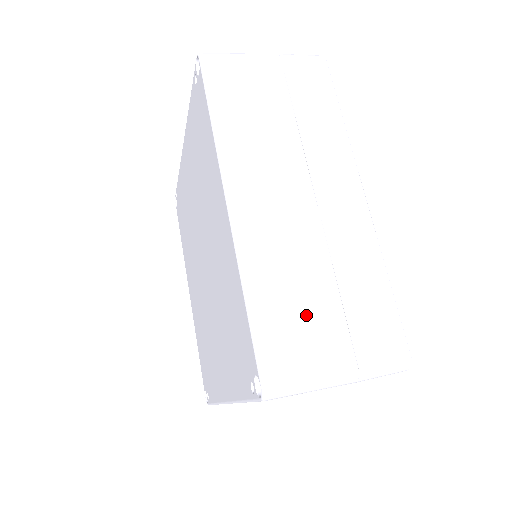
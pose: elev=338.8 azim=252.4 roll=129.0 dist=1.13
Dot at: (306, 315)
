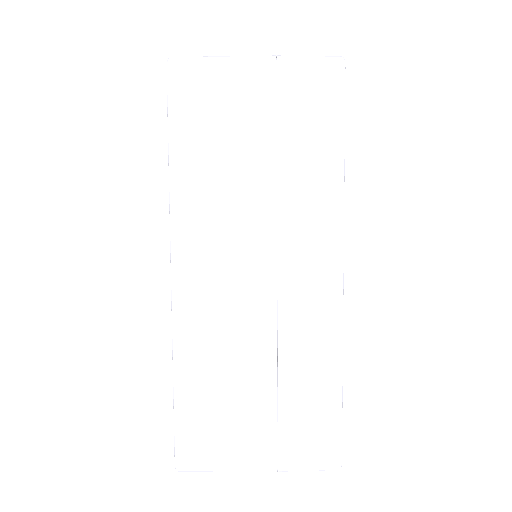
Dot at: (234, 405)
